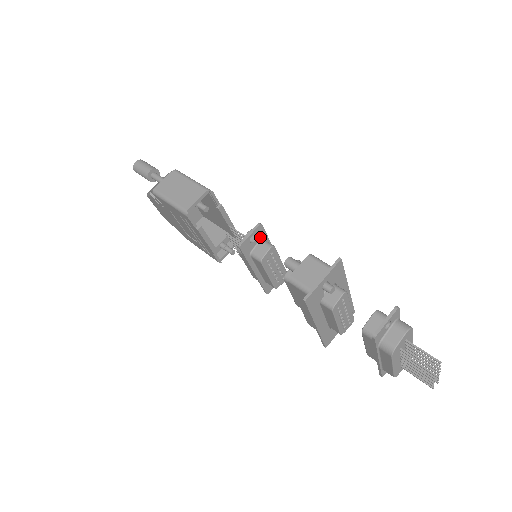
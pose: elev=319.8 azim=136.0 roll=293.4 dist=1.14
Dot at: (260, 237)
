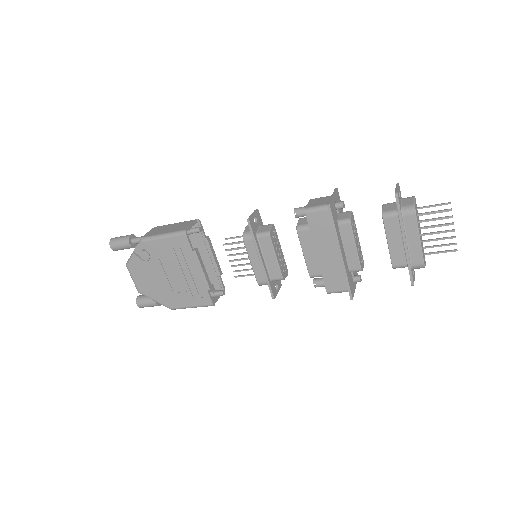
Dot at: (259, 223)
